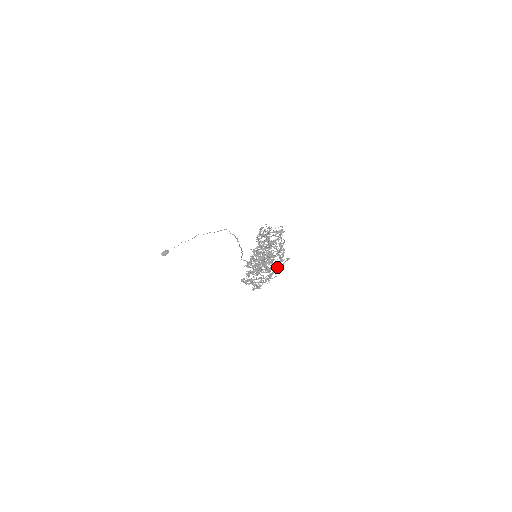
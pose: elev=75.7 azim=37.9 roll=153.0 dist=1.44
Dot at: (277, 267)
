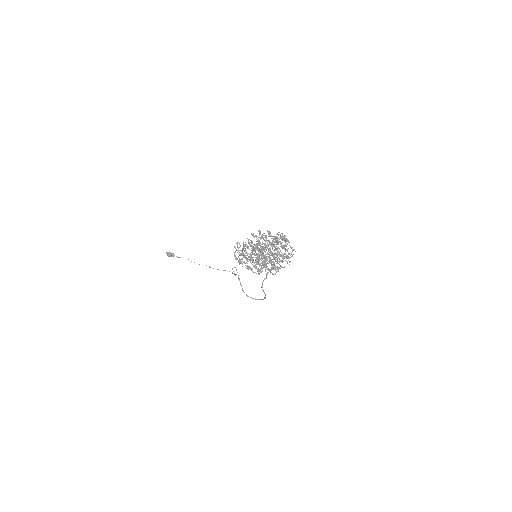
Dot at: occluded
